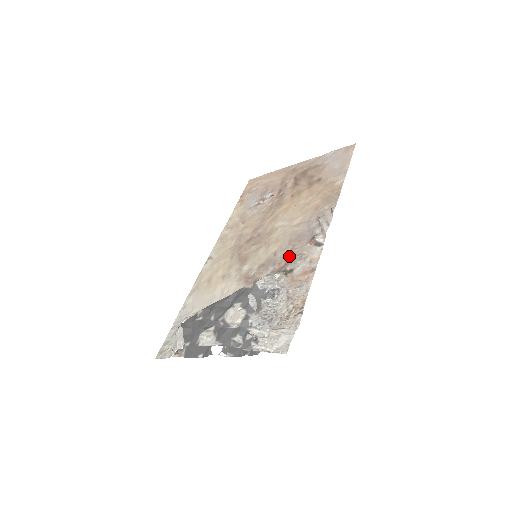
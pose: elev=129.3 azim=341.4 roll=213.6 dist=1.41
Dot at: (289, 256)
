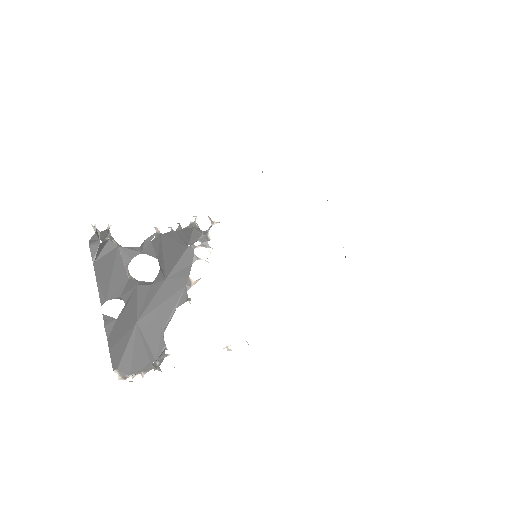
Dot at: occluded
